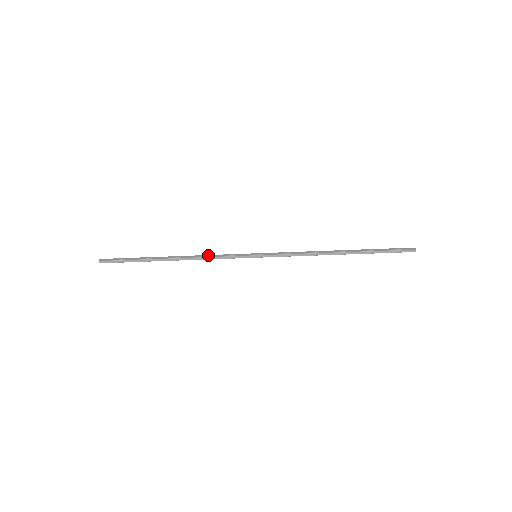
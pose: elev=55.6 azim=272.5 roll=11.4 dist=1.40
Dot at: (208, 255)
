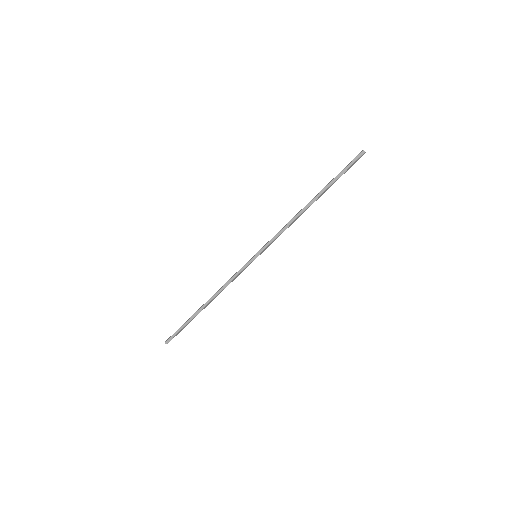
Dot at: (226, 282)
